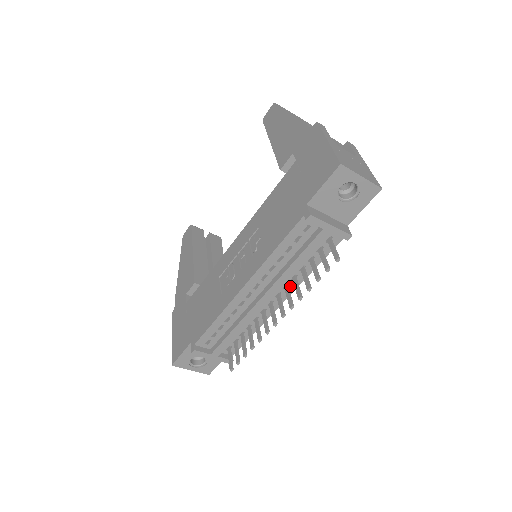
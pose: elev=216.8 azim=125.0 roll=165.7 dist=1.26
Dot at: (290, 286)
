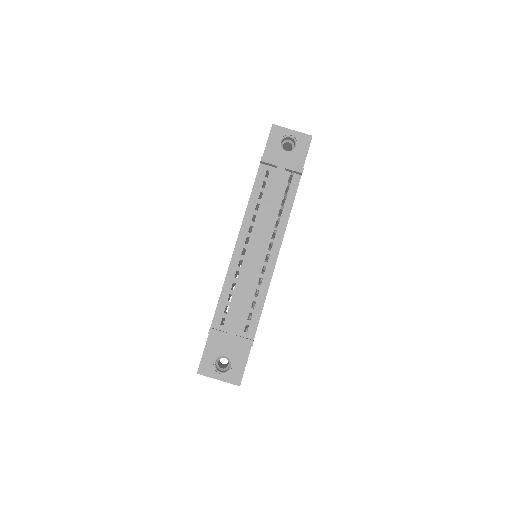
Dot at: (277, 235)
